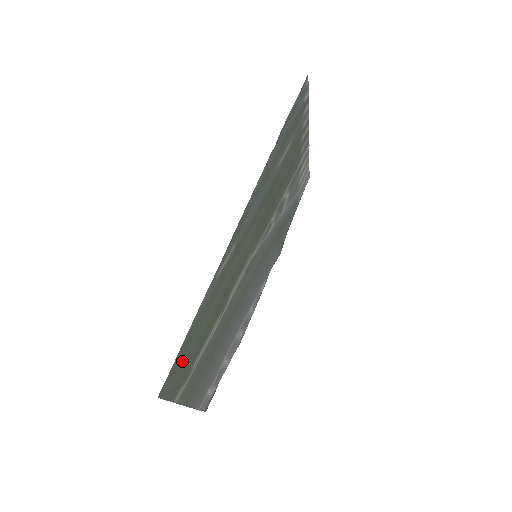
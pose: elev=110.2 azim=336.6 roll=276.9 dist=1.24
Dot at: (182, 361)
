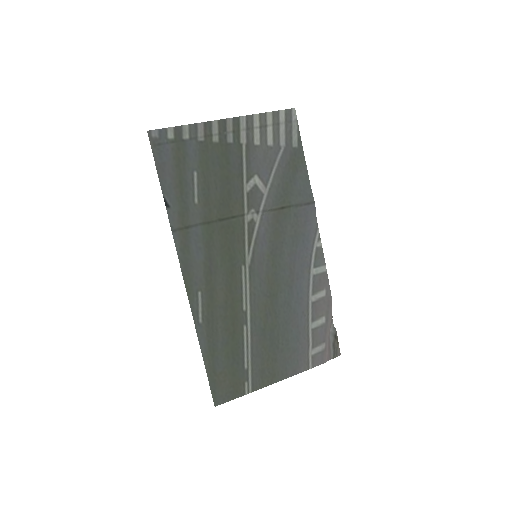
Dot at: (221, 378)
